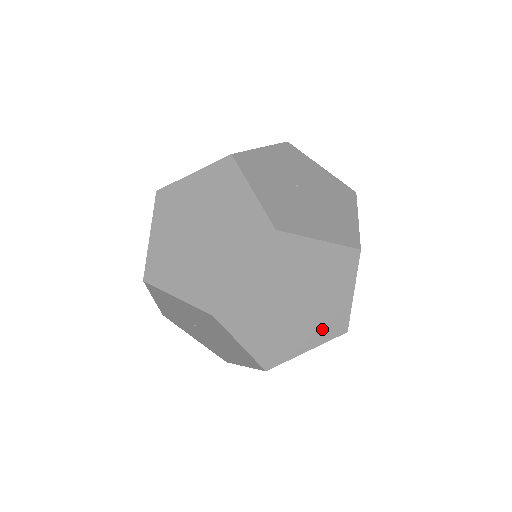
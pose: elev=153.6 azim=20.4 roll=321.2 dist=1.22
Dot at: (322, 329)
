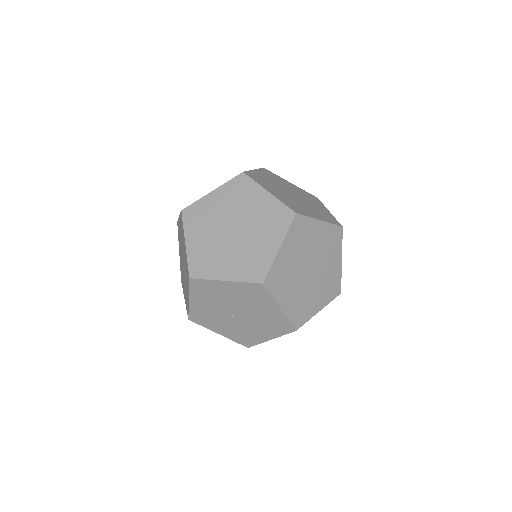
Dot at: (273, 227)
